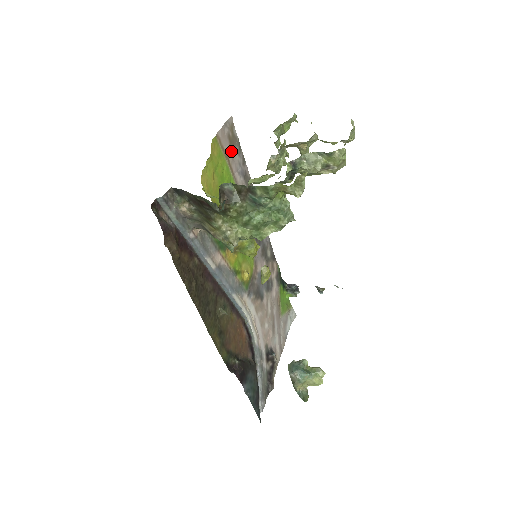
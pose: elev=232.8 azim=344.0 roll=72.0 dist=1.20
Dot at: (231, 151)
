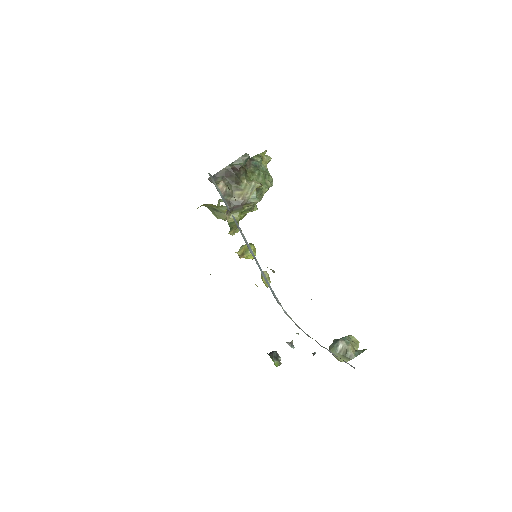
Dot at: occluded
